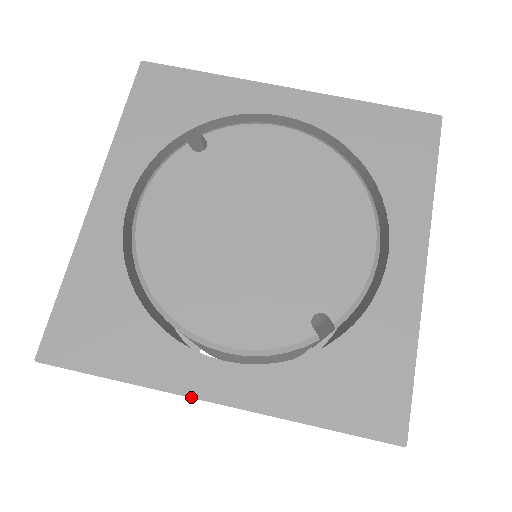
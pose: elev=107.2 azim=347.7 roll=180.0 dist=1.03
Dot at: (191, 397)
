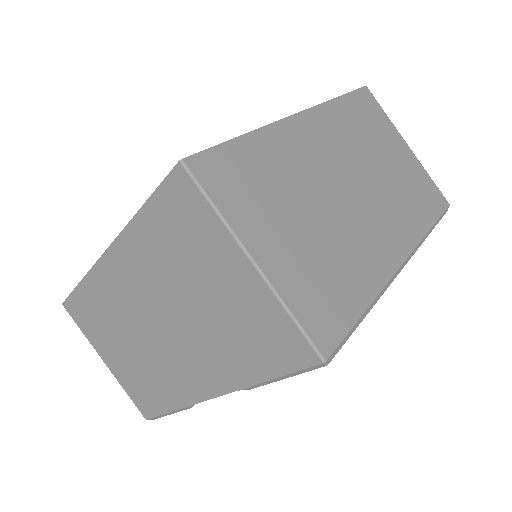
Dot at: (98, 260)
